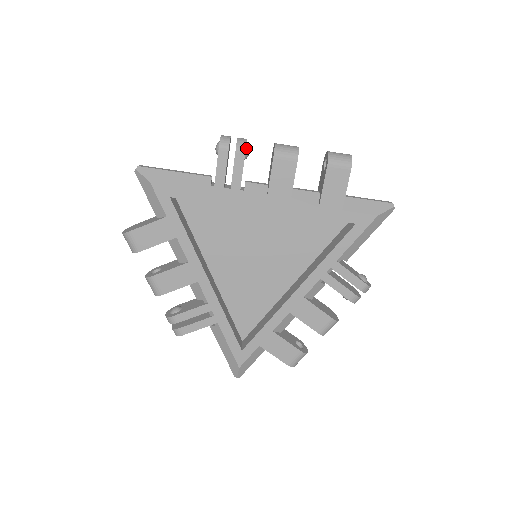
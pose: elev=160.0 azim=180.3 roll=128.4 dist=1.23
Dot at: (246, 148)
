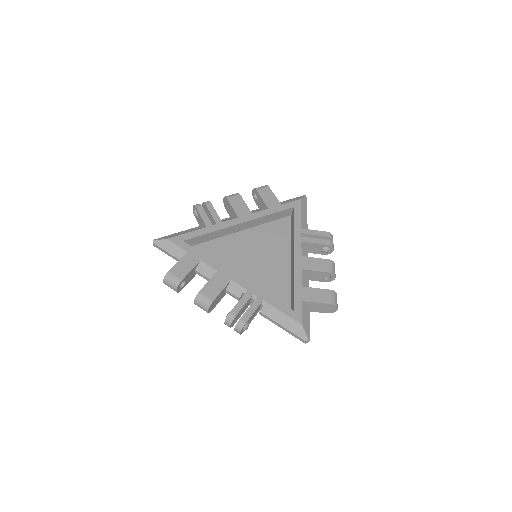
Dot at: occluded
